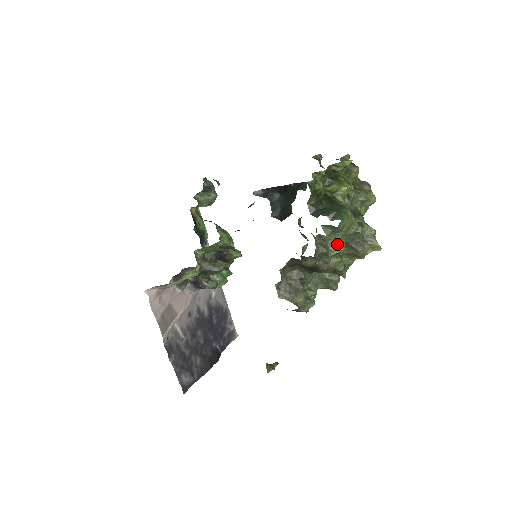
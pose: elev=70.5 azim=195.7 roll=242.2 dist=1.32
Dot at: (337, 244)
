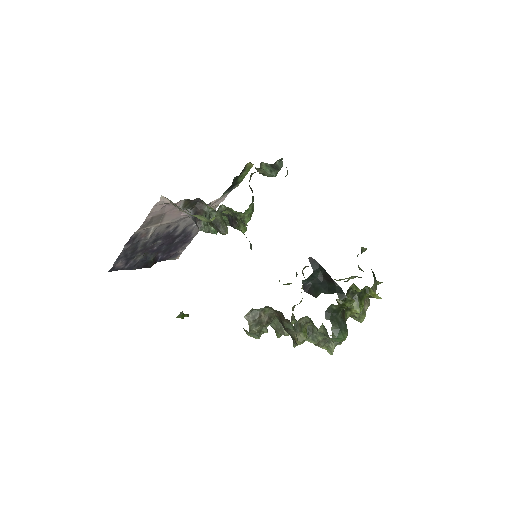
Dot at: (317, 340)
